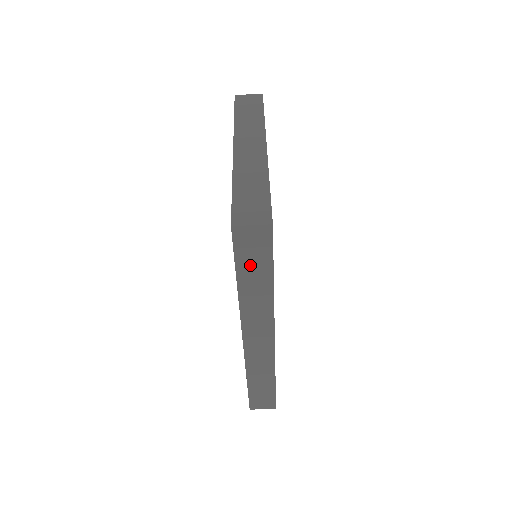
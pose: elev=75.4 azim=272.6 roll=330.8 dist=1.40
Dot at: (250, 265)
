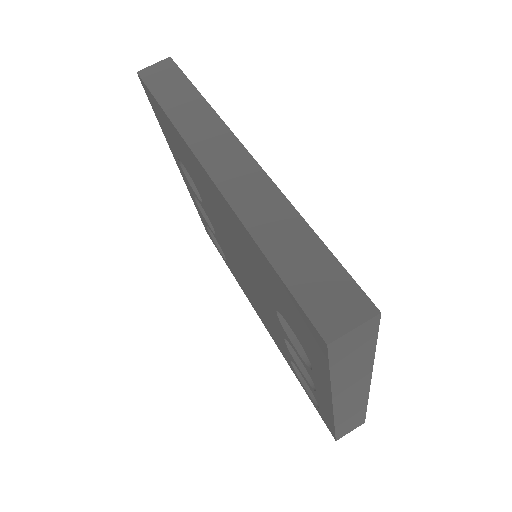
Dot at: (168, 90)
